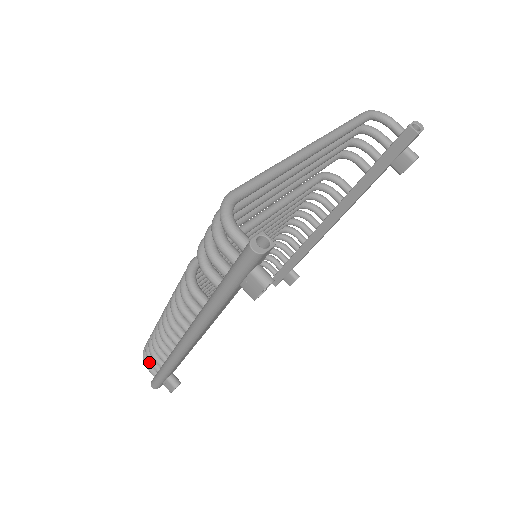
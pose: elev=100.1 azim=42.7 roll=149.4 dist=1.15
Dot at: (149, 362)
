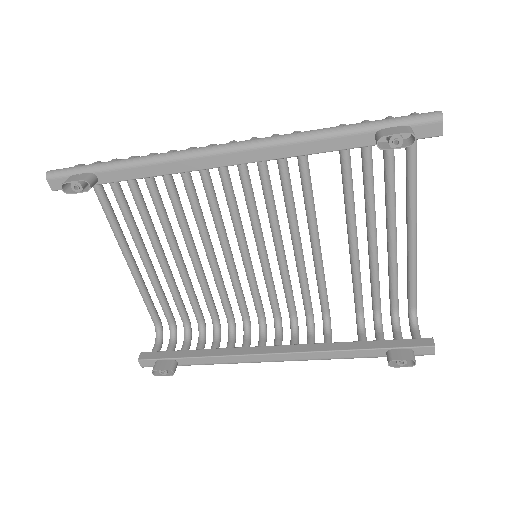
Dot at: (95, 162)
